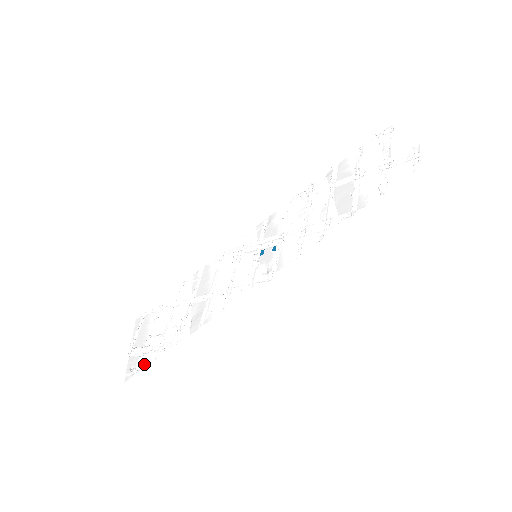
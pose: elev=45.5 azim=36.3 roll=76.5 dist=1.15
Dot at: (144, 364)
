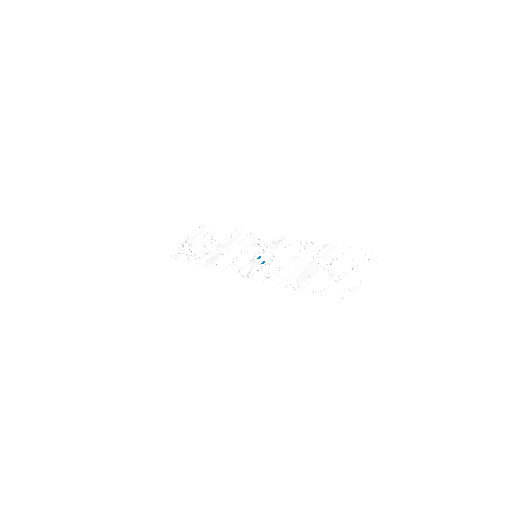
Dot at: (181, 258)
